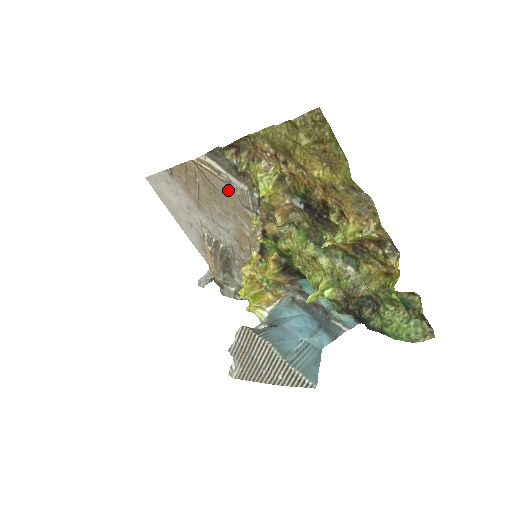
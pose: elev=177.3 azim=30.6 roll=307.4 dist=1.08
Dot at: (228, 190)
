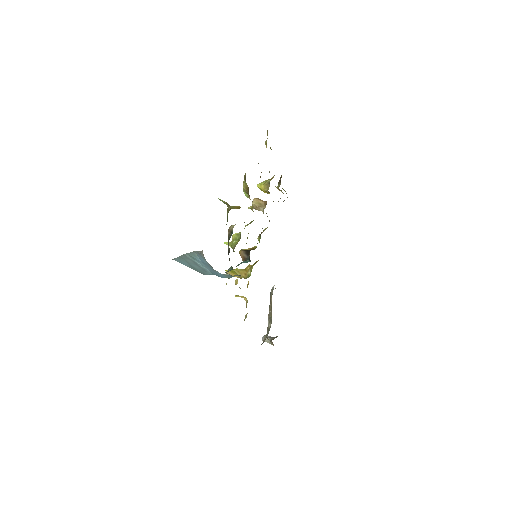
Dot at: occluded
